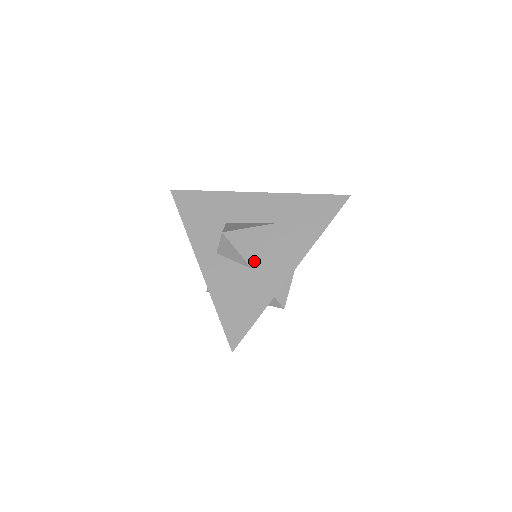
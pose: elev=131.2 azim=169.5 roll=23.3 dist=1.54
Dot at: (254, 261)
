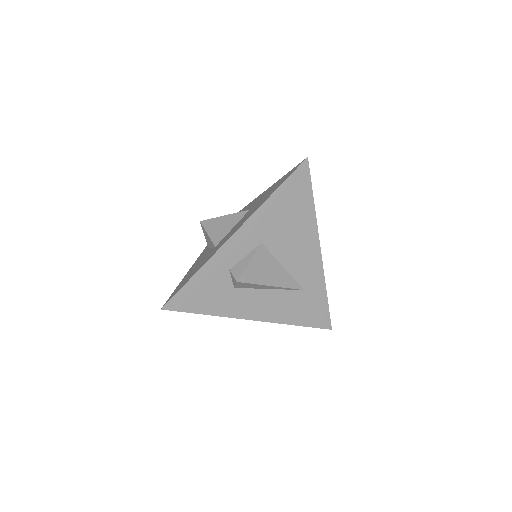
Dot at: (220, 241)
